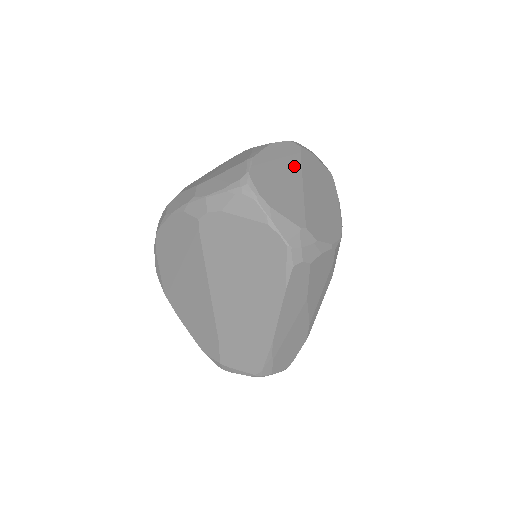
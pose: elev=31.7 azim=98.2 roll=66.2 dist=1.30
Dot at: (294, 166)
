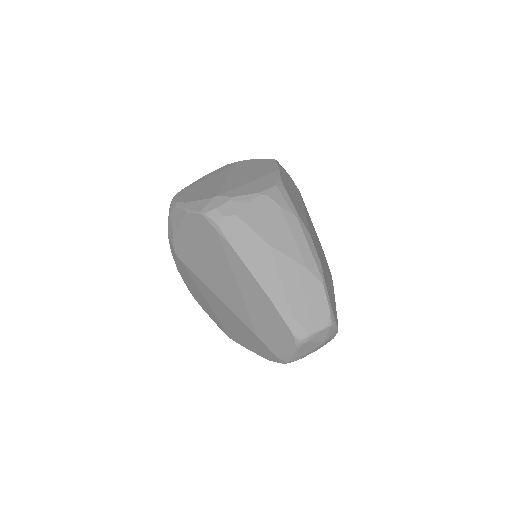
Dot at: (221, 174)
